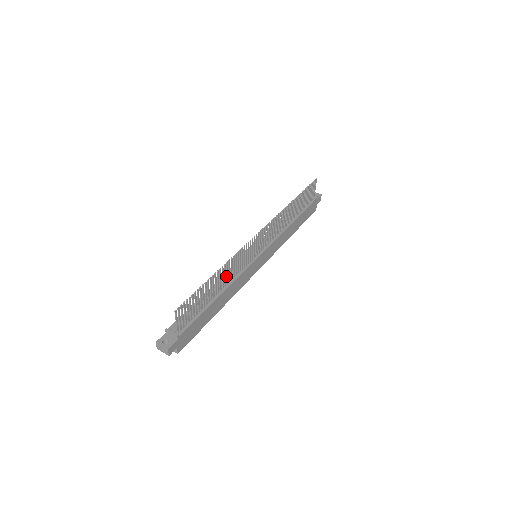
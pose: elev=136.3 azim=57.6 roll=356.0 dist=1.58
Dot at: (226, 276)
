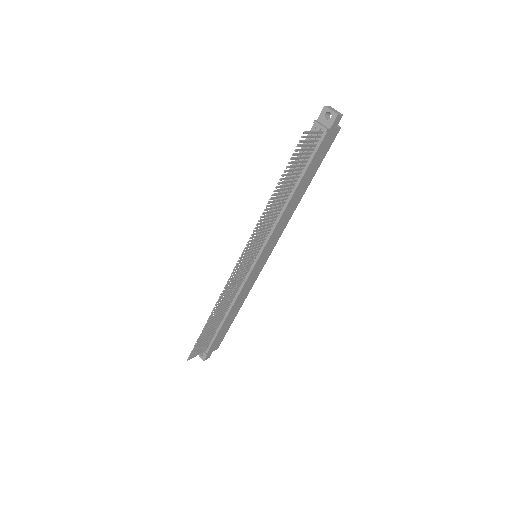
Dot at: (224, 306)
